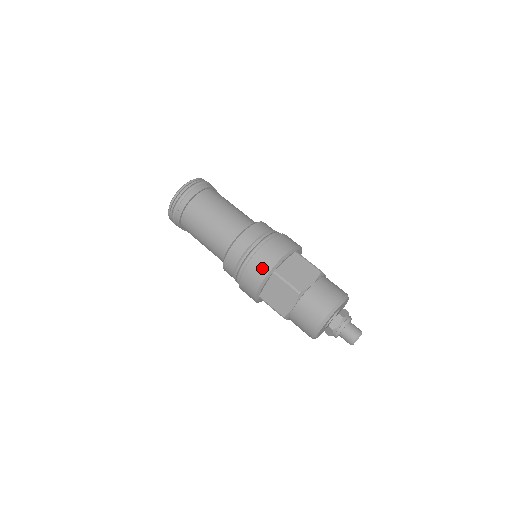
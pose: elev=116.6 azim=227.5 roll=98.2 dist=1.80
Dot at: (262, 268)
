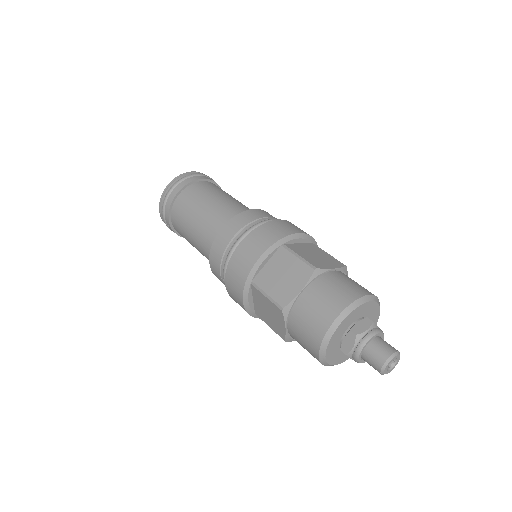
Dot at: (237, 280)
